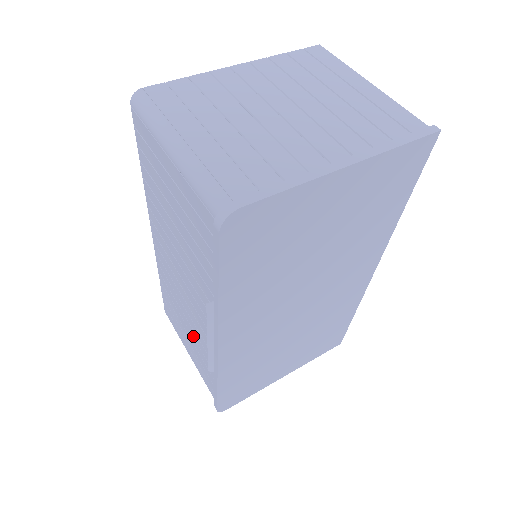
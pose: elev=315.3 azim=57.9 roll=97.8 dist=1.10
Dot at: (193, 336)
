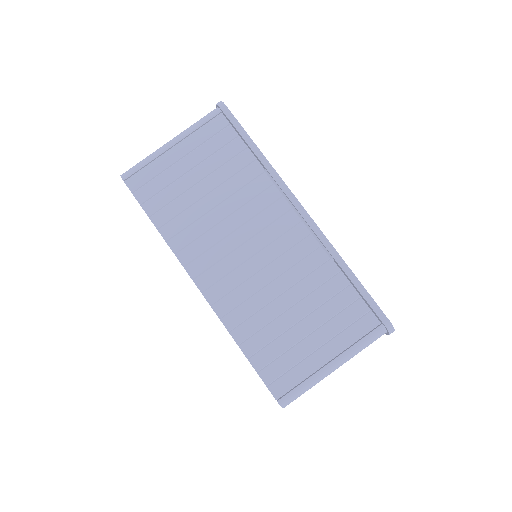
Dot at: (301, 296)
